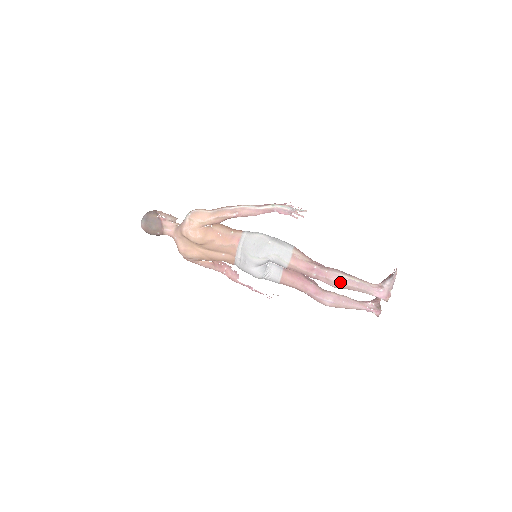
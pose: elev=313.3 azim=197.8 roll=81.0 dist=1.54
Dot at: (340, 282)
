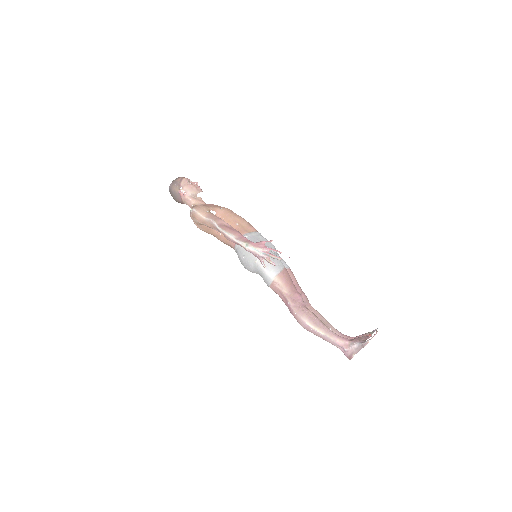
Dot at: (304, 328)
